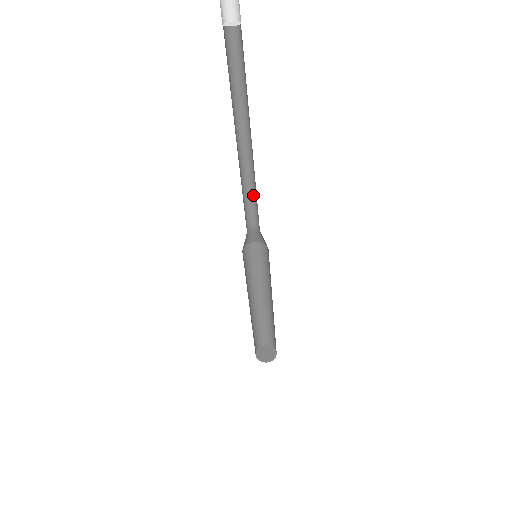
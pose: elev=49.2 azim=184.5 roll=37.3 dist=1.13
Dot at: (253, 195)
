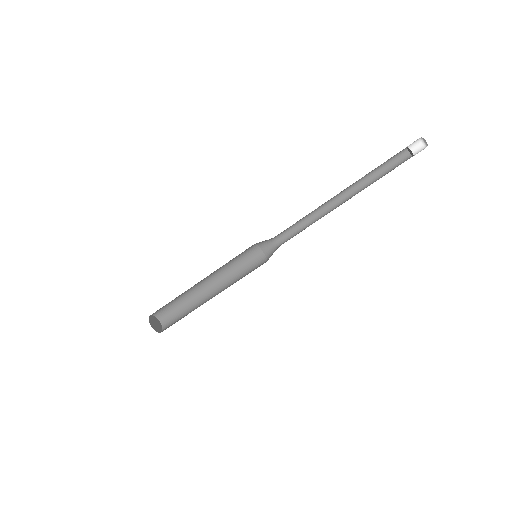
Dot at: (305, 228)
